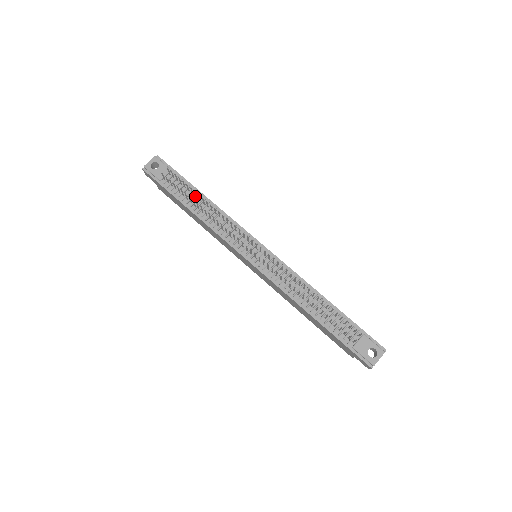
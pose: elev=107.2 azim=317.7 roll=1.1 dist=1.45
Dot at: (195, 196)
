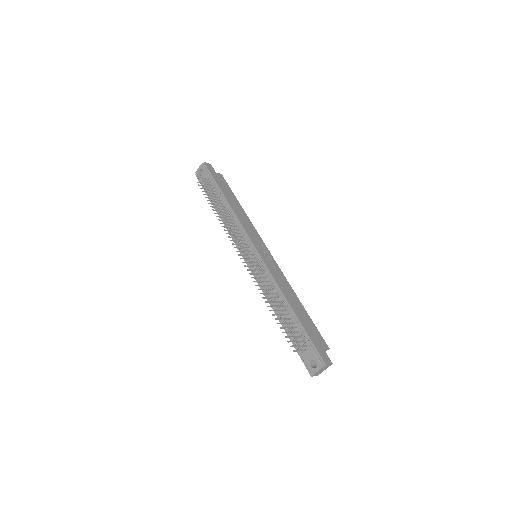
Dot at: (221, 200)
